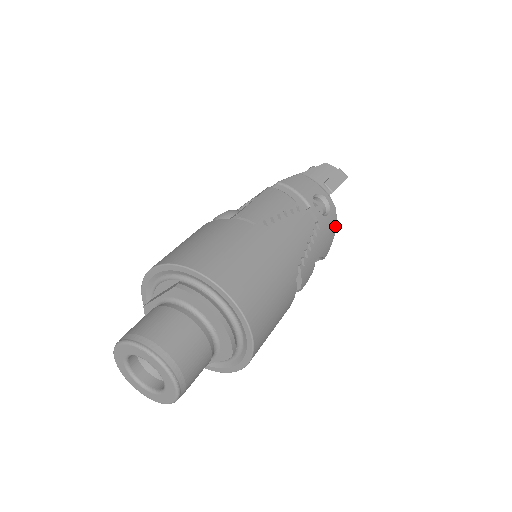
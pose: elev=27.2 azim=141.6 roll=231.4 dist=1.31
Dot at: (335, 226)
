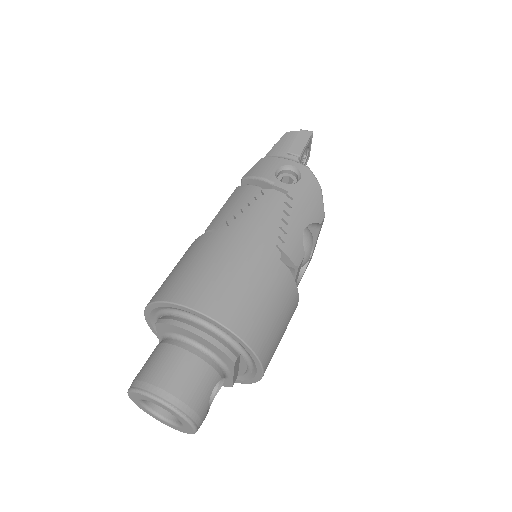
Dot at: (317, 186)
